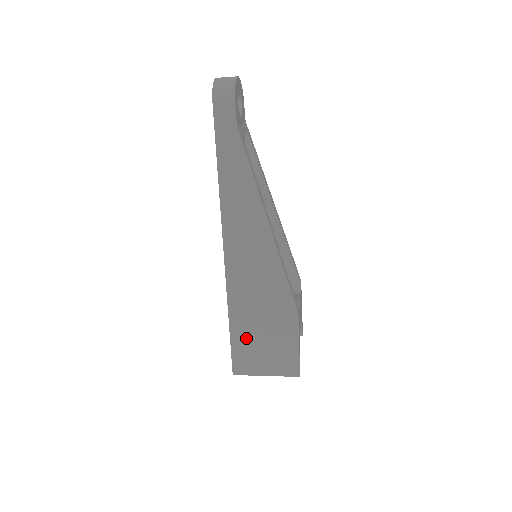
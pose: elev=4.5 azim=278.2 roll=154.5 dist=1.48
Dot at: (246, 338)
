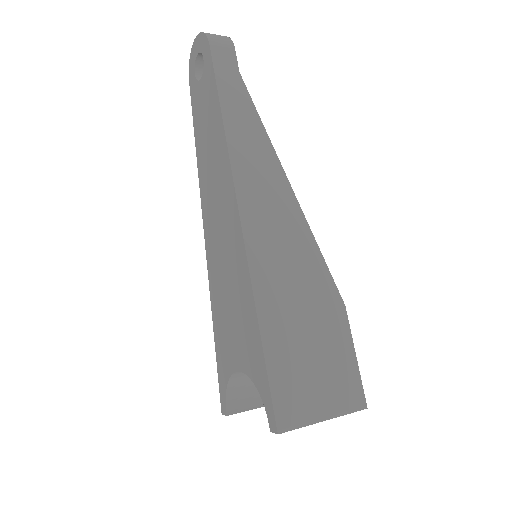
Dot at: (288, 358)
